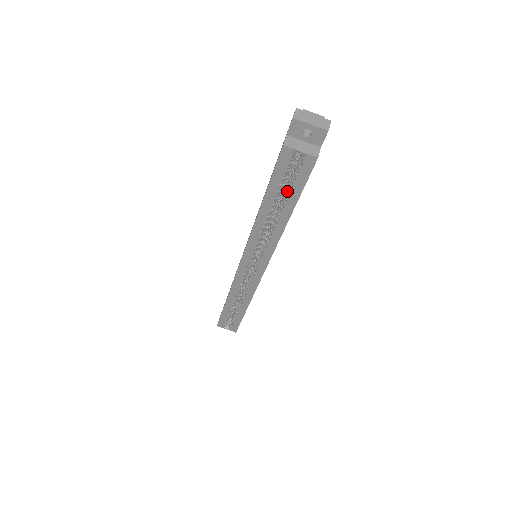
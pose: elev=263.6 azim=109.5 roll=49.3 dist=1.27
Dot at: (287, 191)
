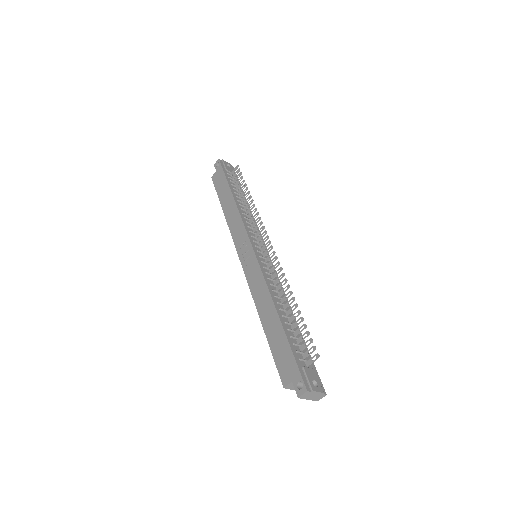
Dot at: occluded
